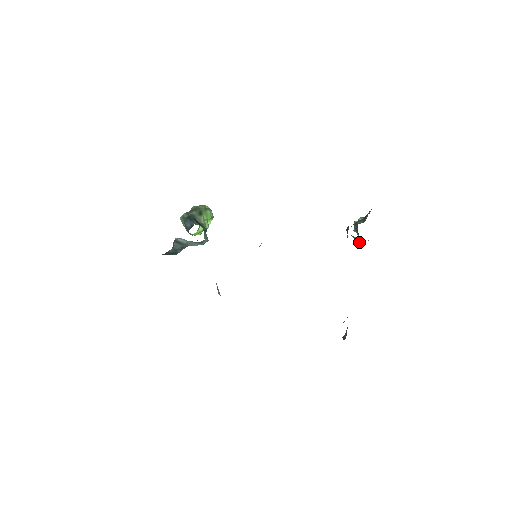
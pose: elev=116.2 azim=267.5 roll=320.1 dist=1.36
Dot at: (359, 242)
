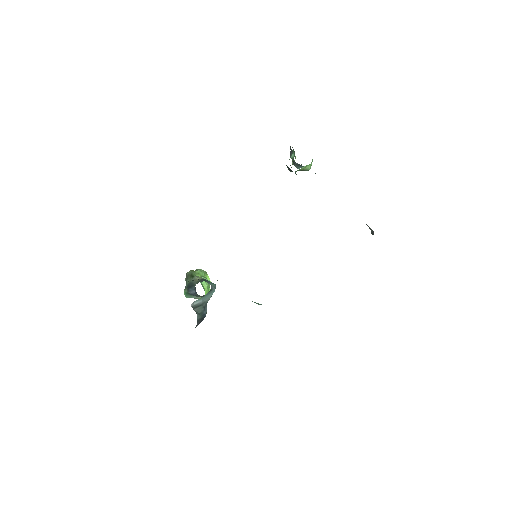
Dot at: (308, 169)
